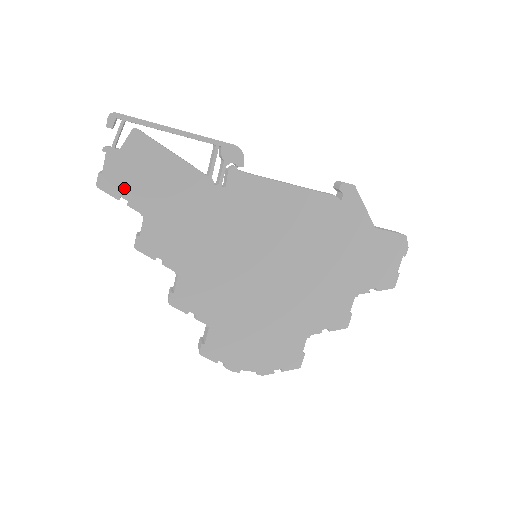
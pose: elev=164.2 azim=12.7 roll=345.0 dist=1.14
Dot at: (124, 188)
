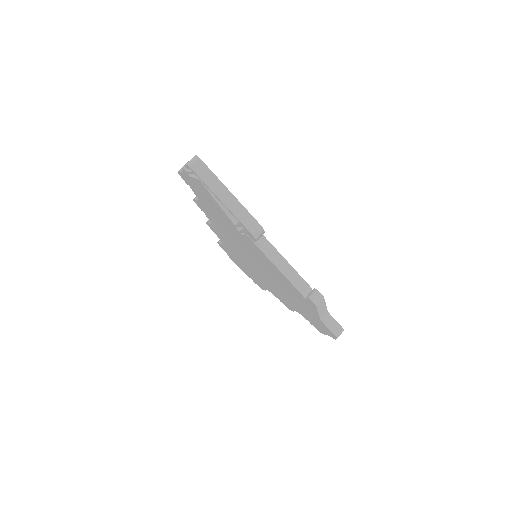
Dot at: (191, 185)
